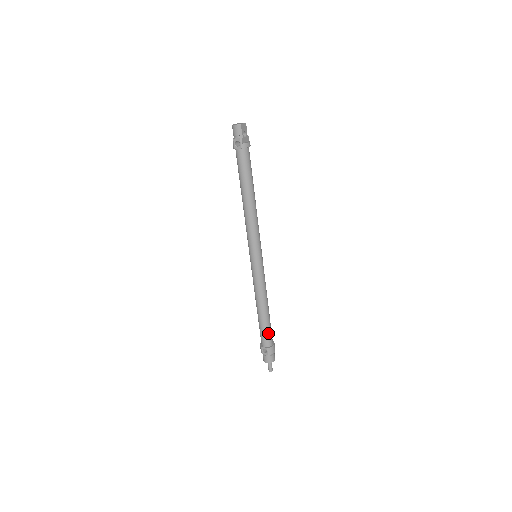
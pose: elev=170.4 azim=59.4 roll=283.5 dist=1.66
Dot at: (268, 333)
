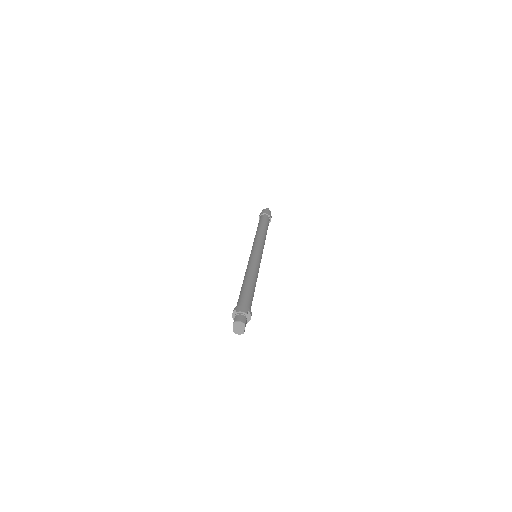
Dot at: occluded
